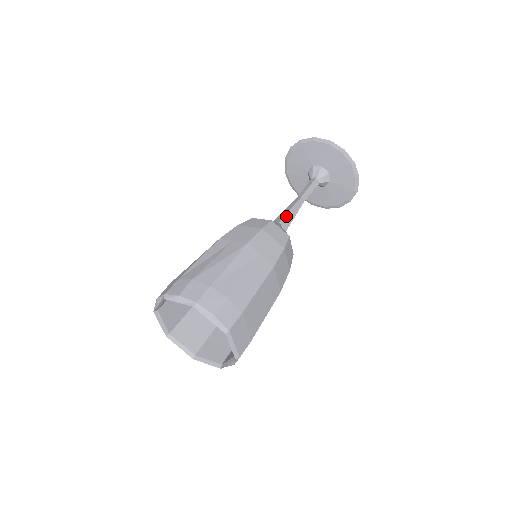
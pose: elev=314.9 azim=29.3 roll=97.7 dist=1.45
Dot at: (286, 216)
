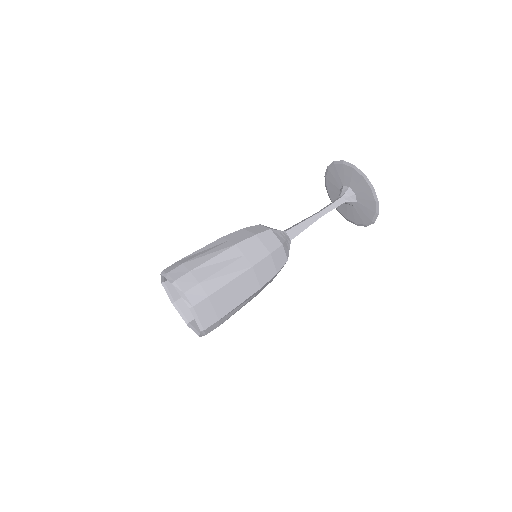
Dot at: (296, 227)
